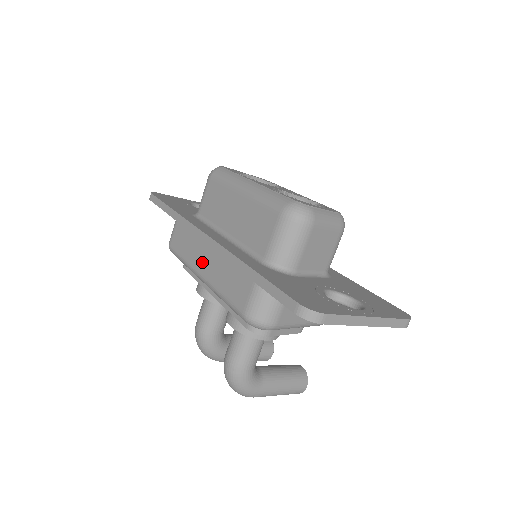
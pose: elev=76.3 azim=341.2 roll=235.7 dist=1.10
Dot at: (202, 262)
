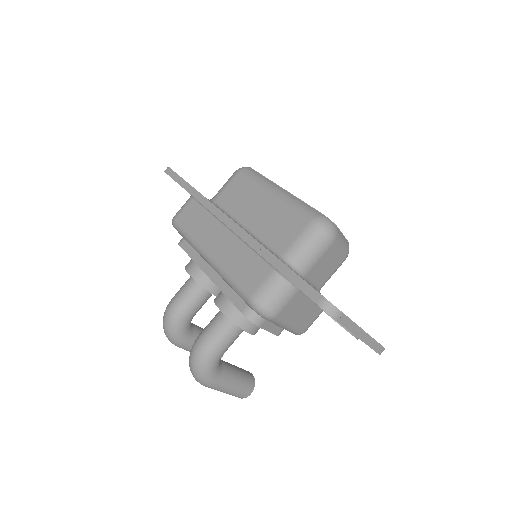
Dot at: (213, 242)
